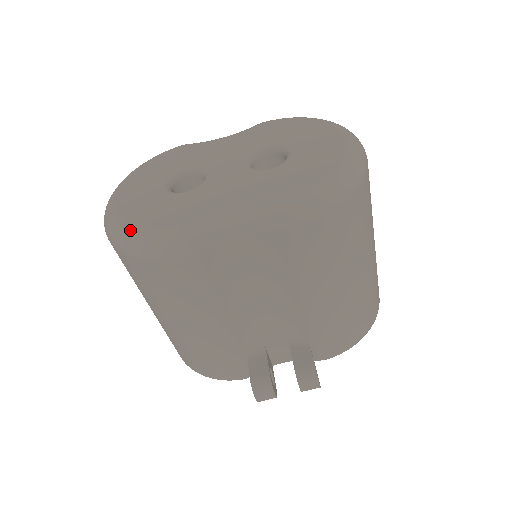
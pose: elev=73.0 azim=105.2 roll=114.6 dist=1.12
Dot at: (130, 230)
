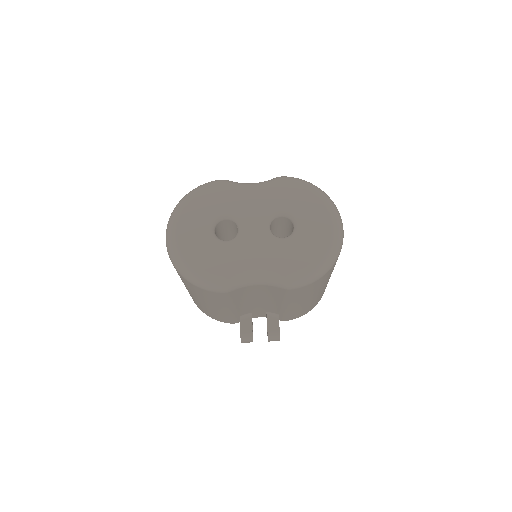
Dot at: (190, 268)
